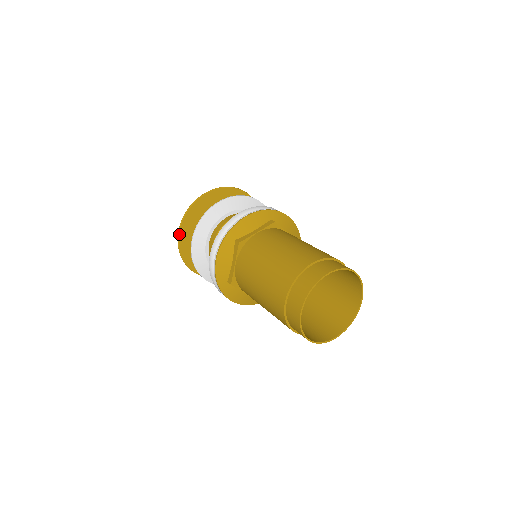
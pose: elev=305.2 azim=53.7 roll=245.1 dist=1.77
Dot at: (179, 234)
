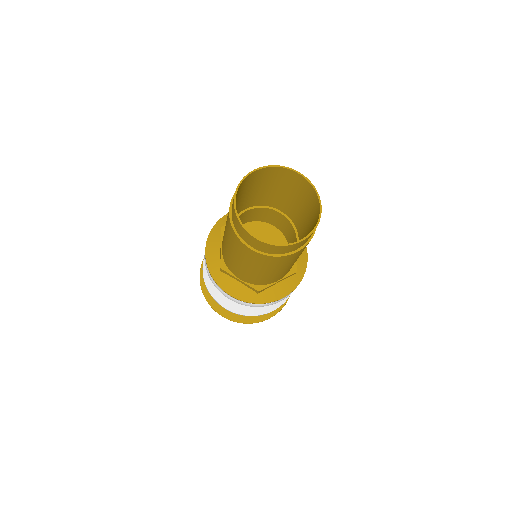
Dot at: (200, 276)
